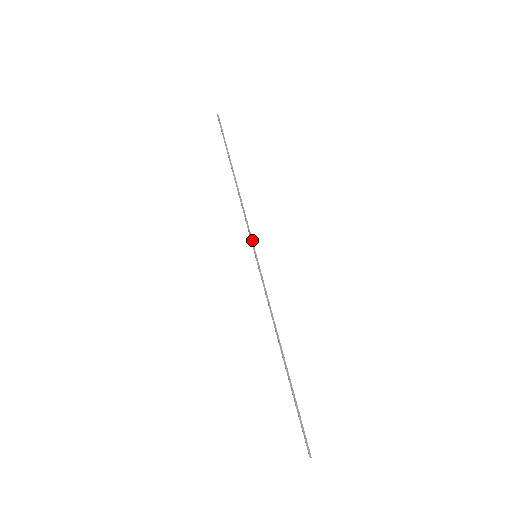
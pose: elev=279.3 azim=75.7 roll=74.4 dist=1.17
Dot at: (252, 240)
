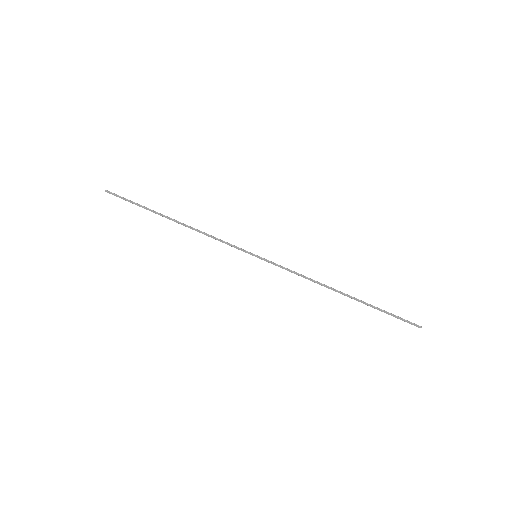
Dot at: (242, 249)
